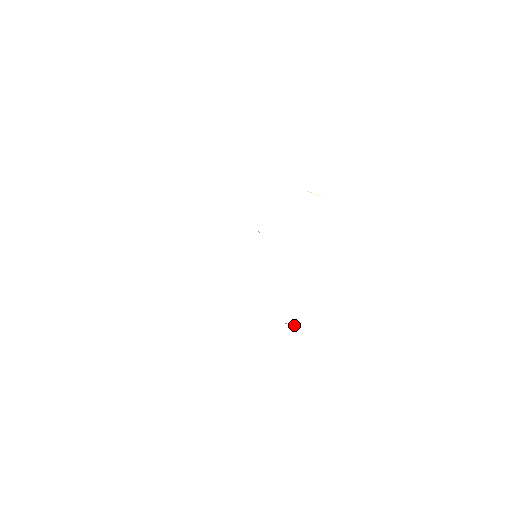
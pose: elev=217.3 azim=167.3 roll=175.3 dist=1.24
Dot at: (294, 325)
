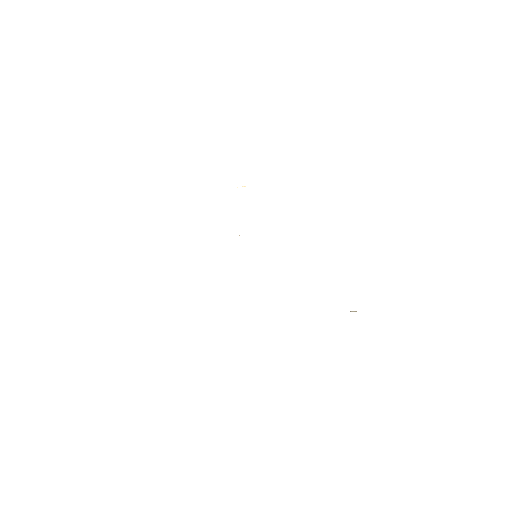
Dot at: (354, 311)
